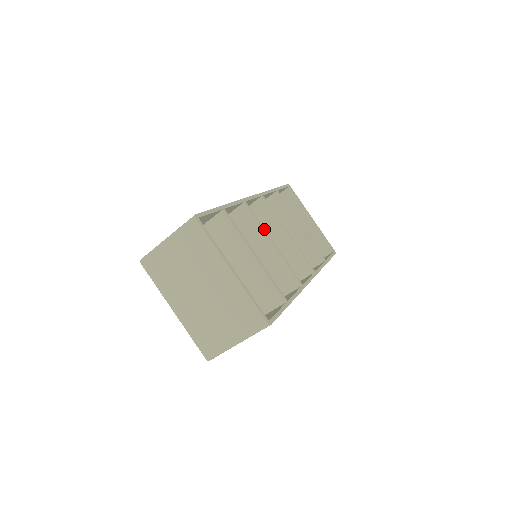
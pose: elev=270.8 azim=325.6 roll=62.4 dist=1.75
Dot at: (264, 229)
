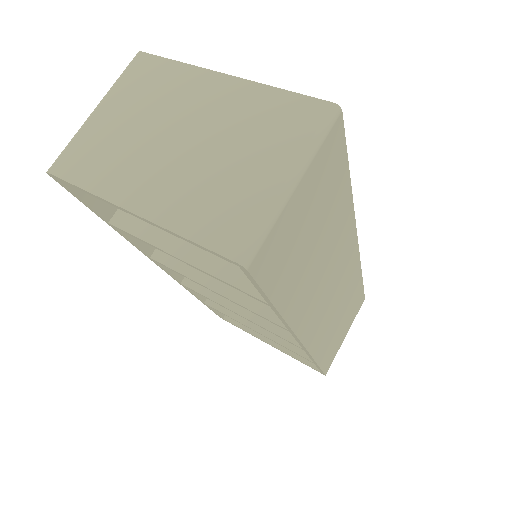
Dot at: occluded
